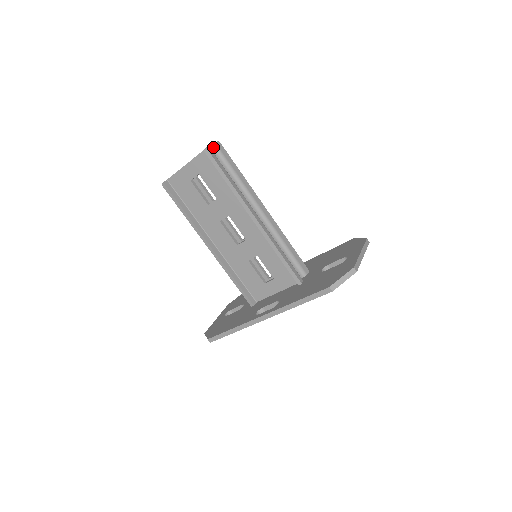
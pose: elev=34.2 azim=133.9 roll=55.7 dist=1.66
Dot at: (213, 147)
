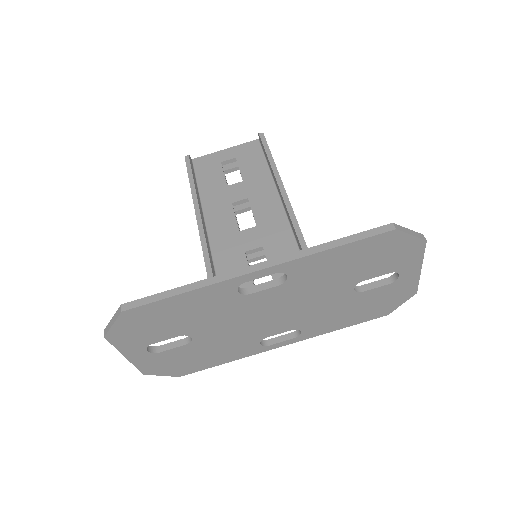
Dot at: occluded
